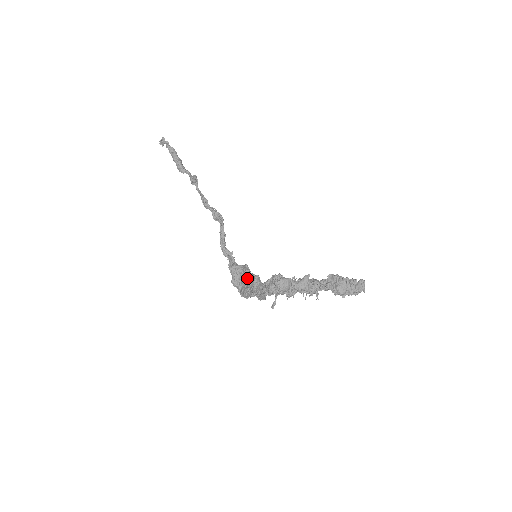
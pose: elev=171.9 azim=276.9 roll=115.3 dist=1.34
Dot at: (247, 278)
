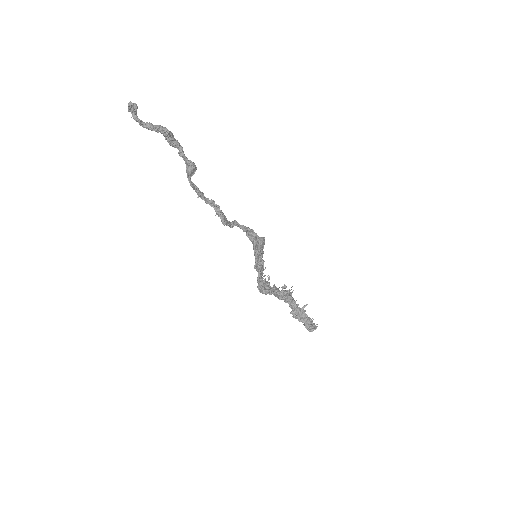
Dot at: (255, 254)
